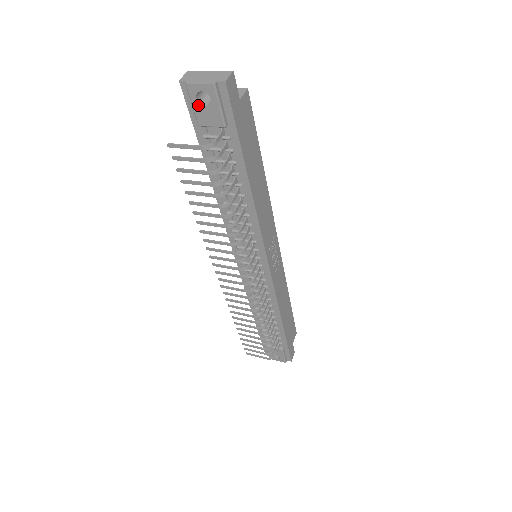
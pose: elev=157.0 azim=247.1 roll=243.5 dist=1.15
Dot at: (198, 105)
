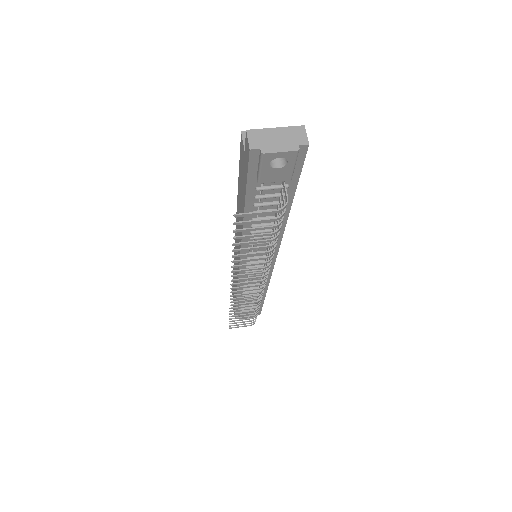
Dot at: (268, 168)
